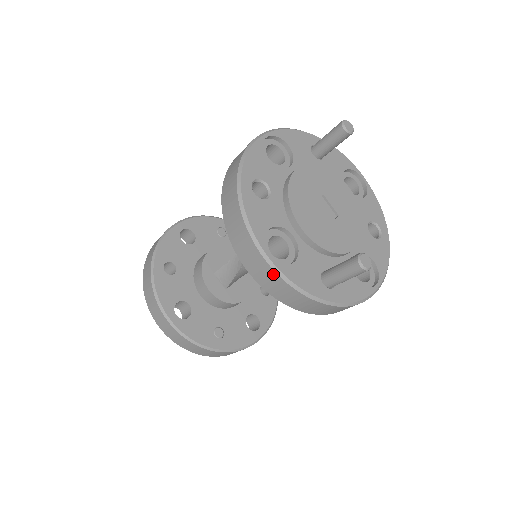
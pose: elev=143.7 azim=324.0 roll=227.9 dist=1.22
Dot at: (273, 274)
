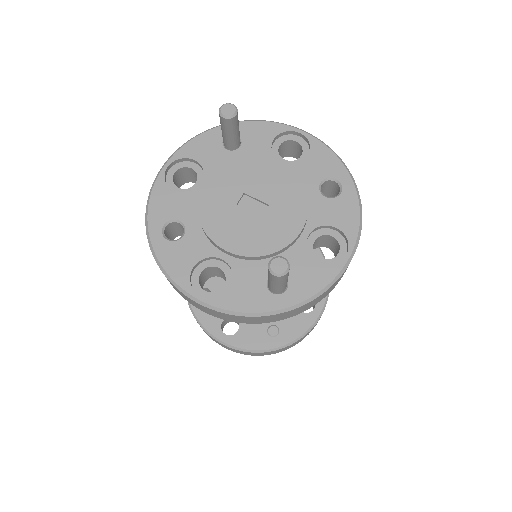
Dot at: (213, 311)
